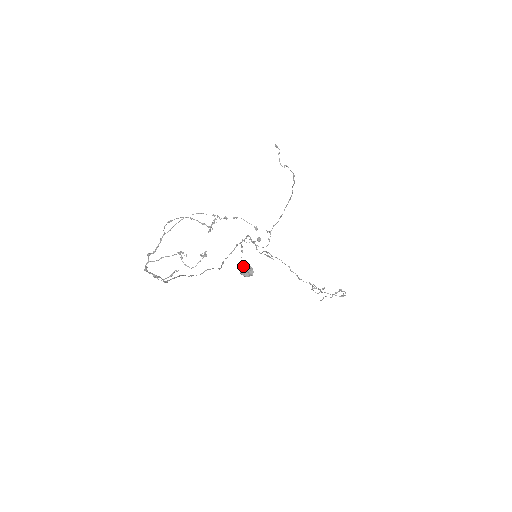
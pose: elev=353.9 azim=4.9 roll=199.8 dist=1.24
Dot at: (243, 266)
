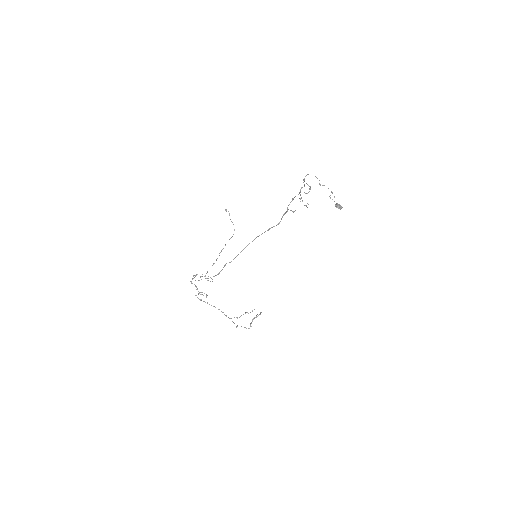
Dot at: (338, 204)
